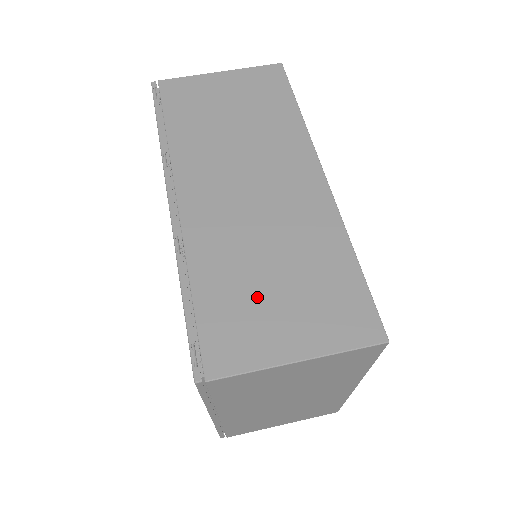
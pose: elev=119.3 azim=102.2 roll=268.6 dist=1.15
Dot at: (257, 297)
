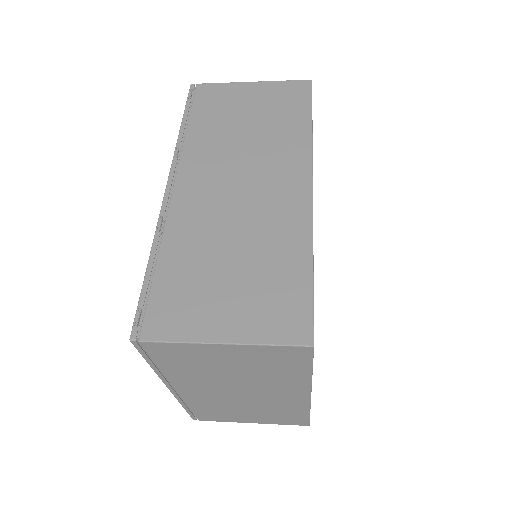
Dot at: (209, 280)
